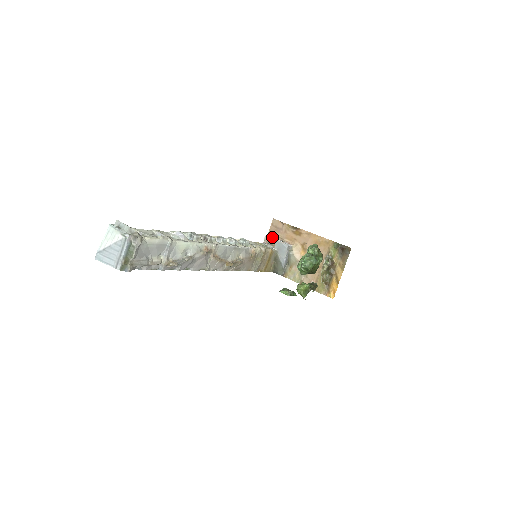
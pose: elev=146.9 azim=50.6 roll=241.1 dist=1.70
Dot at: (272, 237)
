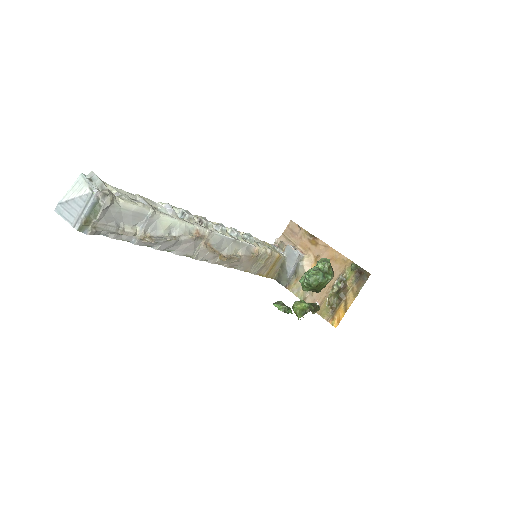
Dot at: (284, 240)
